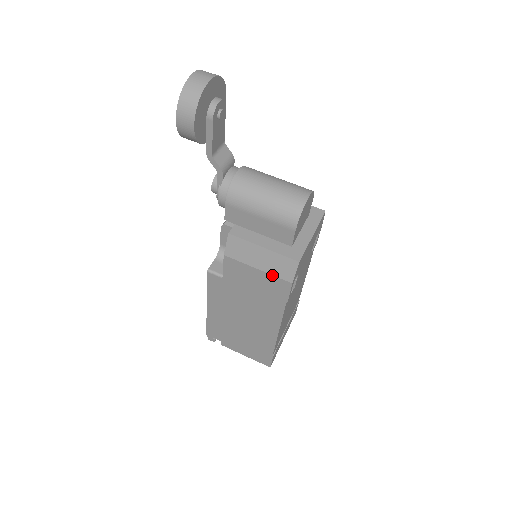
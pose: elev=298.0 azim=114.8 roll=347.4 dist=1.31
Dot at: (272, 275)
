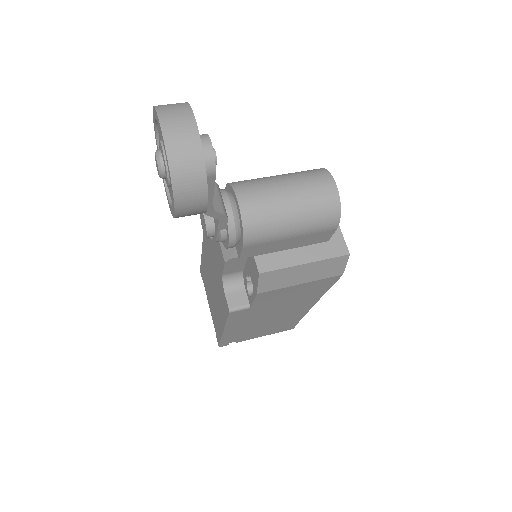
Dot at: (319, 280)
